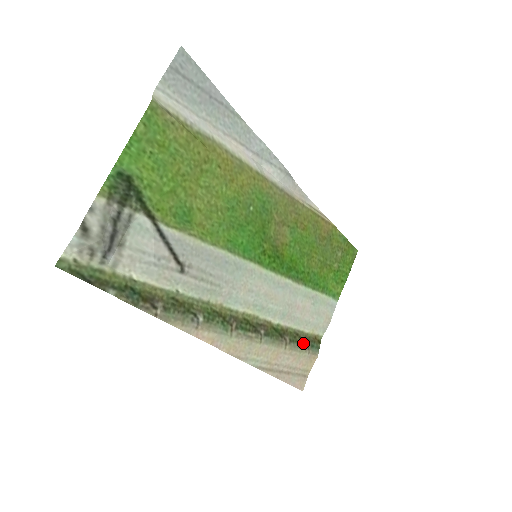
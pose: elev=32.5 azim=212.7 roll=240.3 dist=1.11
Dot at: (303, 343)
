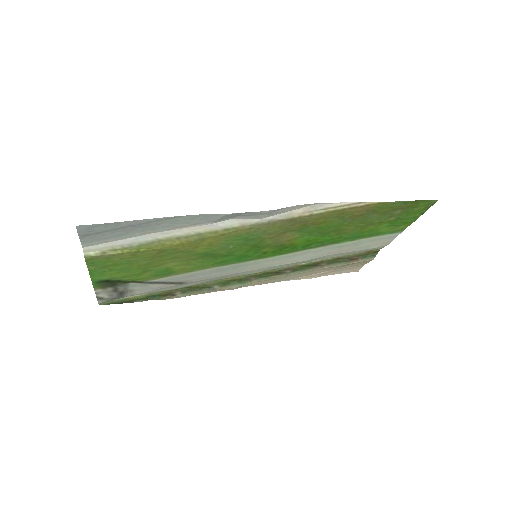
Dot at: (348, 260)
